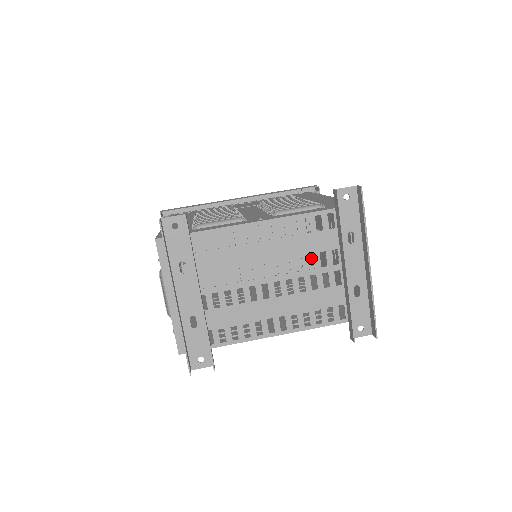
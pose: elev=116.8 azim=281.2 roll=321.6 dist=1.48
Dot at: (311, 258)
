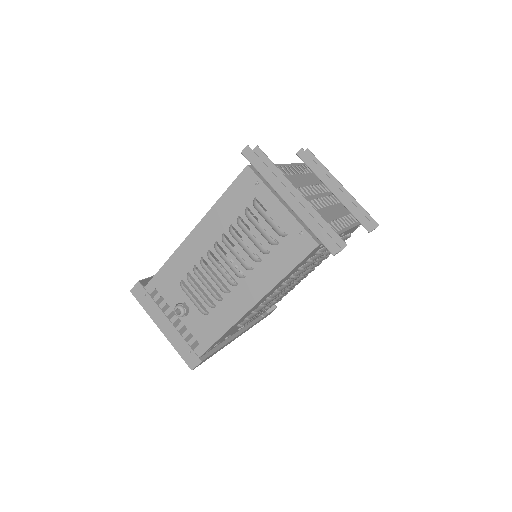
Dot at: occluded
